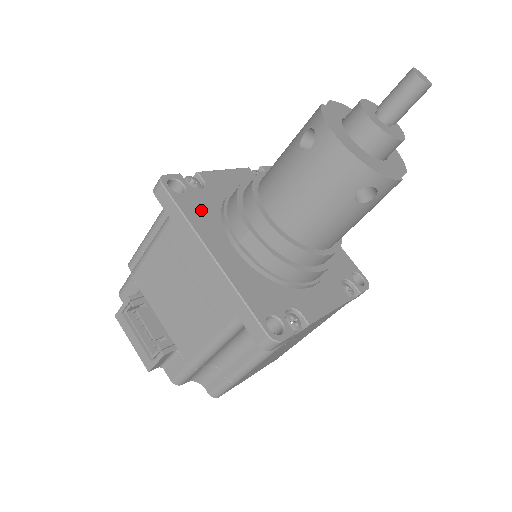
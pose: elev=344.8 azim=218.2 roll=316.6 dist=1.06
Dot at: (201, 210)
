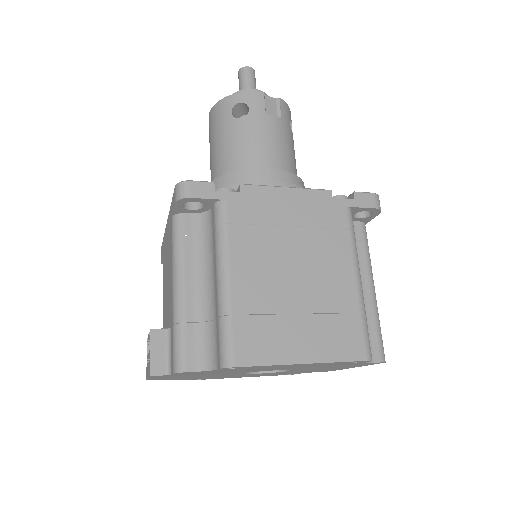
Dot at: occluded
